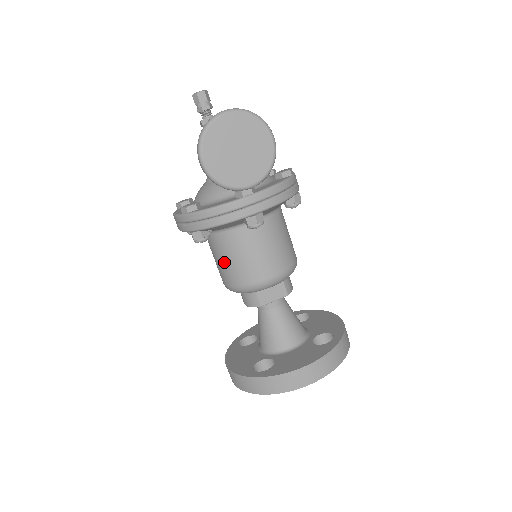
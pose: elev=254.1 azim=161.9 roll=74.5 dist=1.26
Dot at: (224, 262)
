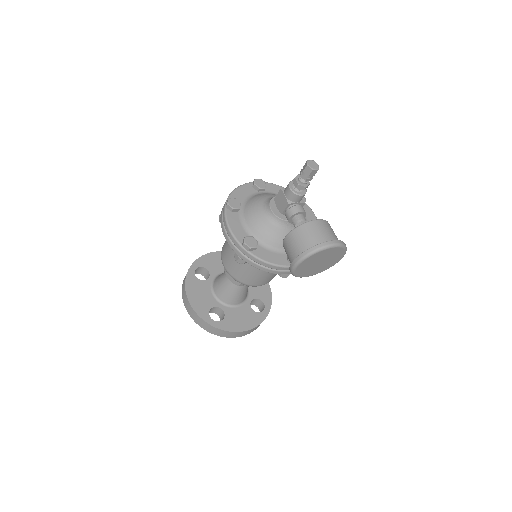
Dot at: (240, 266)
